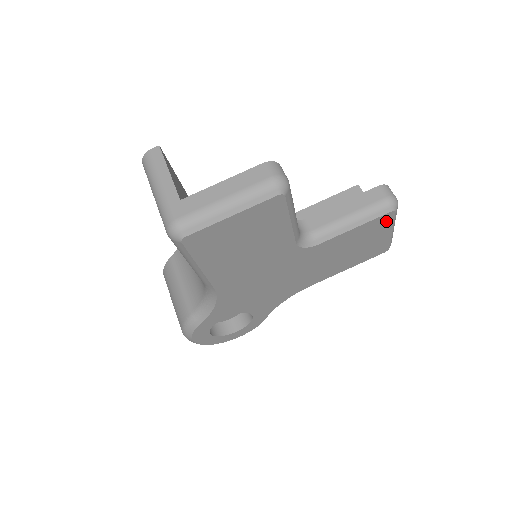
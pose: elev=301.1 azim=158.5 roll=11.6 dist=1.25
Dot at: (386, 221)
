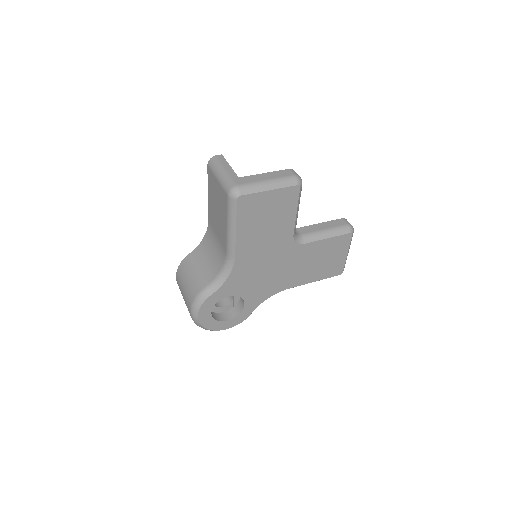
Dot at: (346, 241)
